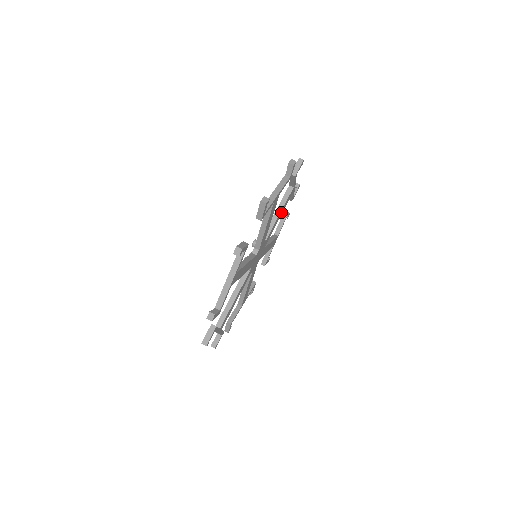
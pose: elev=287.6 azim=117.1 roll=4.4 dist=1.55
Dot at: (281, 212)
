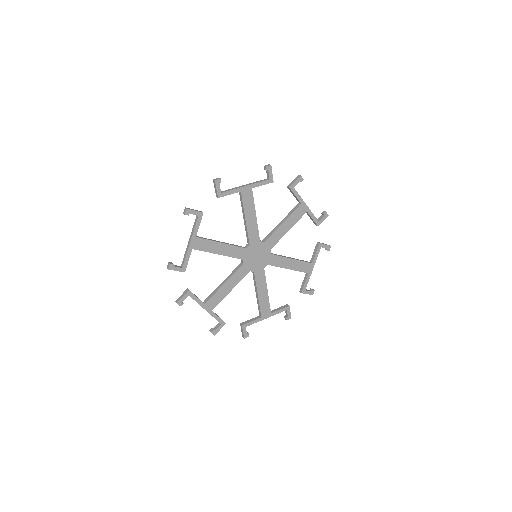
Dot at: (287, 224)
